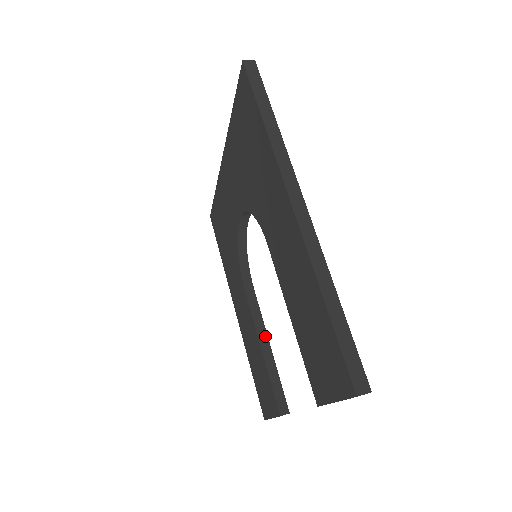
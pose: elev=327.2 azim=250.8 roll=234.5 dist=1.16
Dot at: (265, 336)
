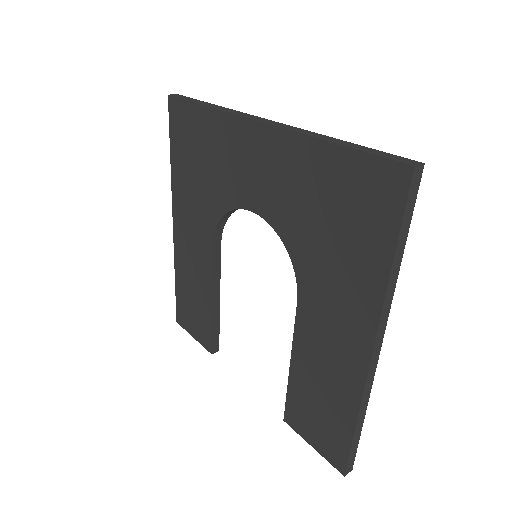
Dot at: (218, 292)
